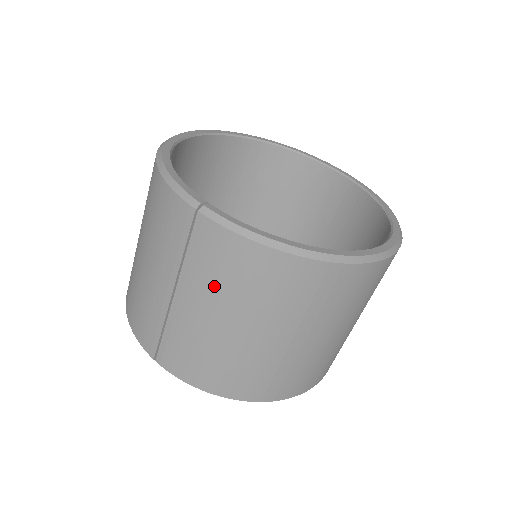
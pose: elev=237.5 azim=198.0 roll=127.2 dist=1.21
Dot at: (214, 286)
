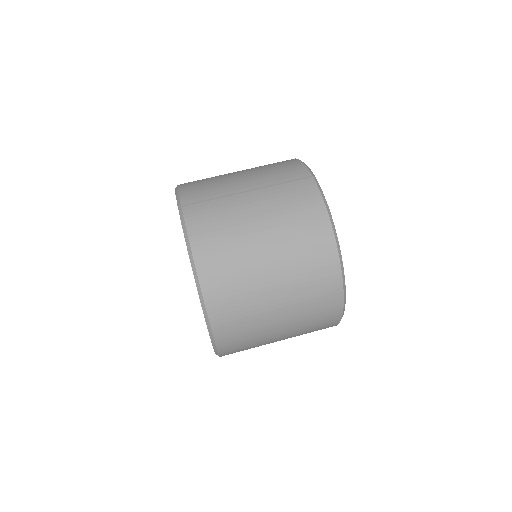
Dot at: (280, 206)
